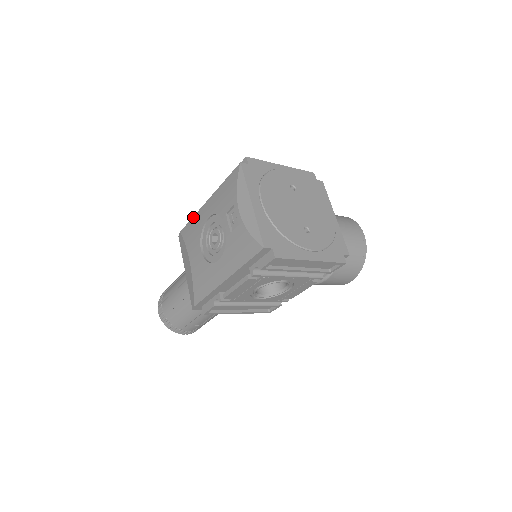
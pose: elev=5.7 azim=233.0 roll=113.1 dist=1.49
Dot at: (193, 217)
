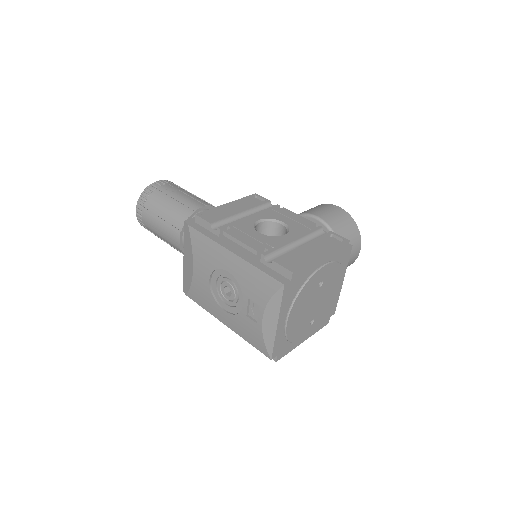
Dot at: (210, 239)
